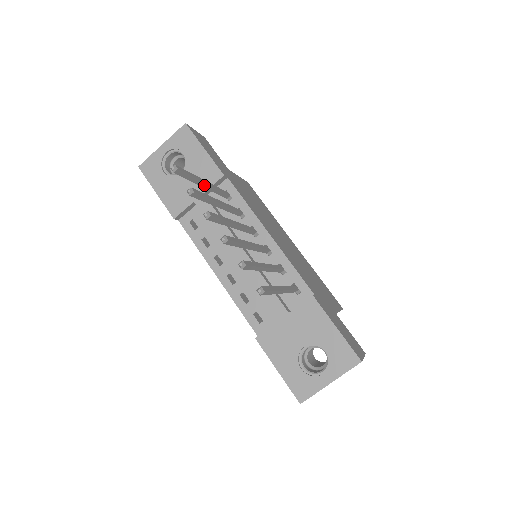
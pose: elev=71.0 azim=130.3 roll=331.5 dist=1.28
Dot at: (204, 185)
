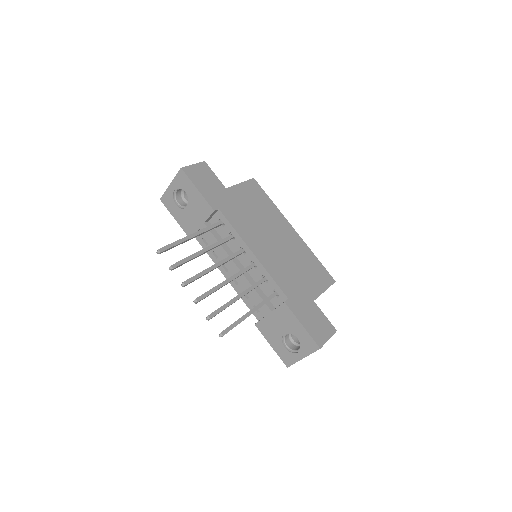
Dot at: (192, 238)
